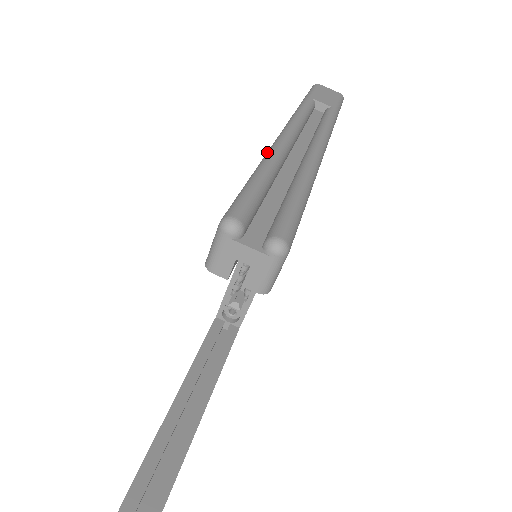
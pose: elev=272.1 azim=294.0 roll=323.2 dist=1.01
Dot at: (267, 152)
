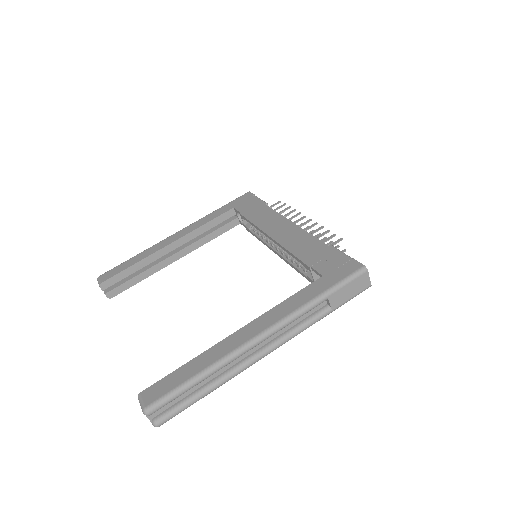
Dot at: (220, 361)
